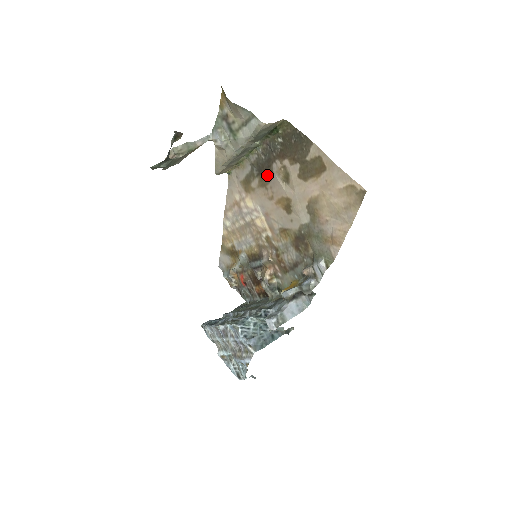
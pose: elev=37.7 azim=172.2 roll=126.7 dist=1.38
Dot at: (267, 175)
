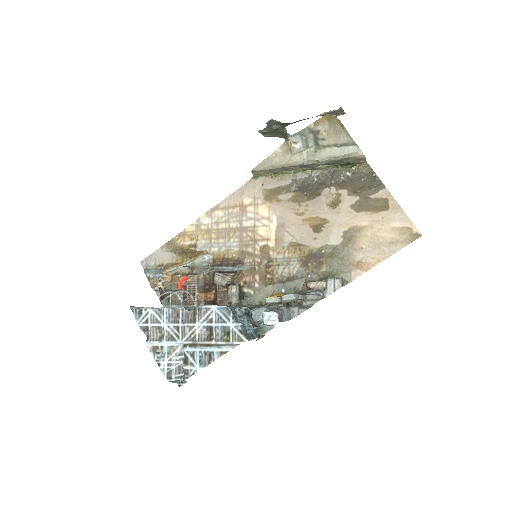
Dot at: (309, 194)
